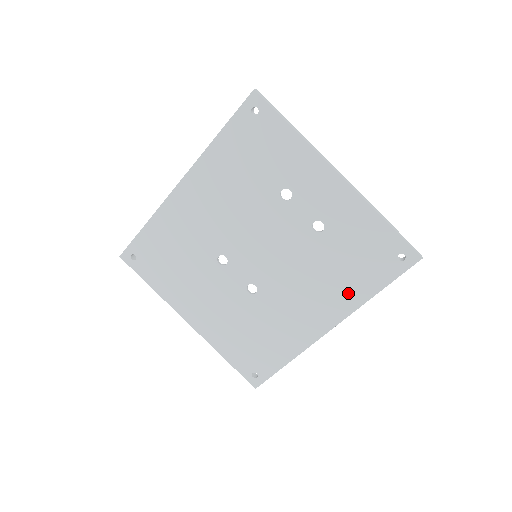
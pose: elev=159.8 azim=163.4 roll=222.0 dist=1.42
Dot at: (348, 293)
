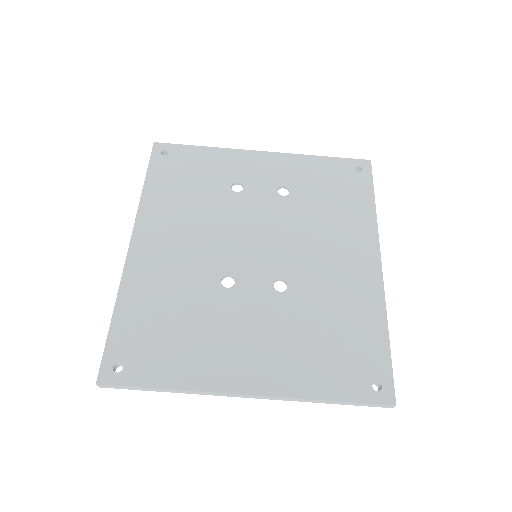
Dot at: (357, 220)
